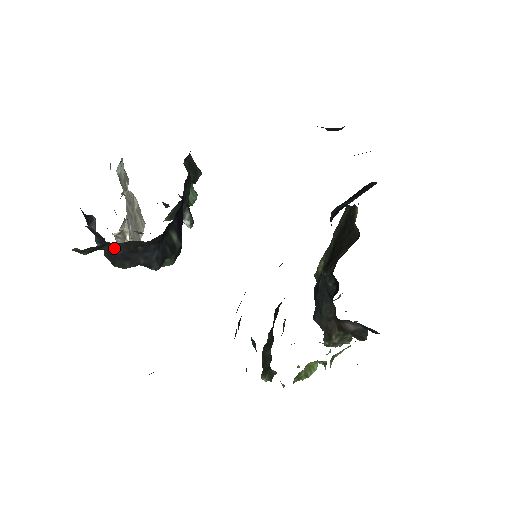
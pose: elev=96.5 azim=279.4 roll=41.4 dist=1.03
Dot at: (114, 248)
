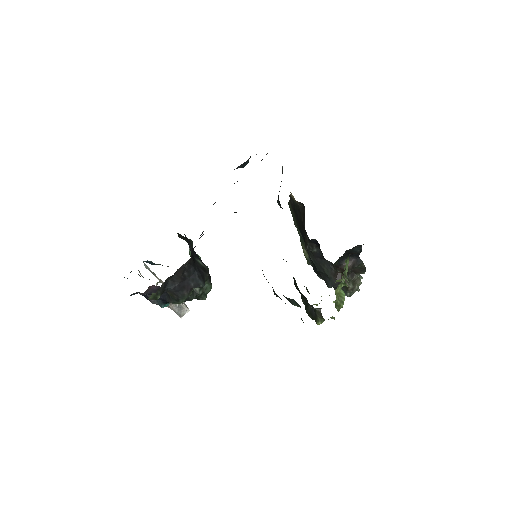
Dot at: (172, 284)
